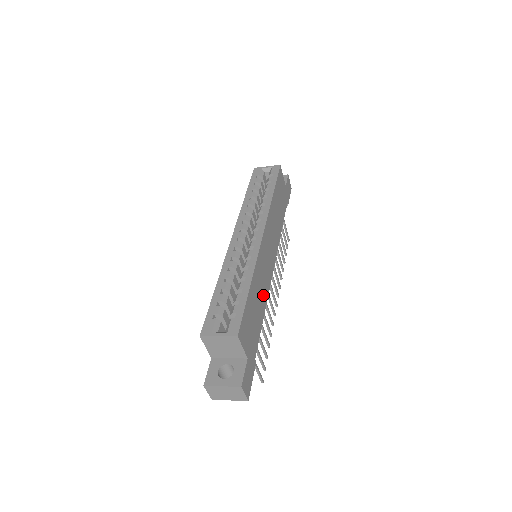
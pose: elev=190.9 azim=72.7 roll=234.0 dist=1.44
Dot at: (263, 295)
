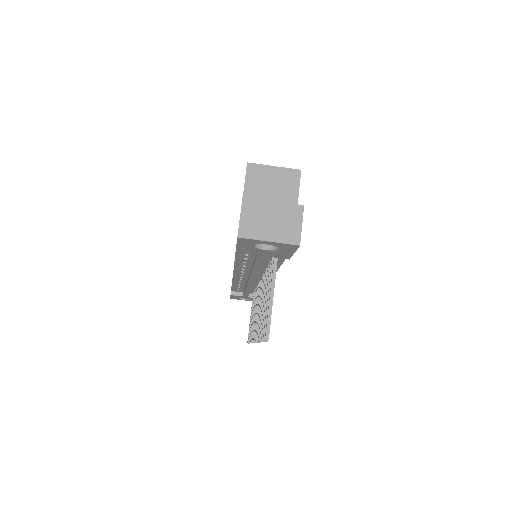
Dot at: occluded
